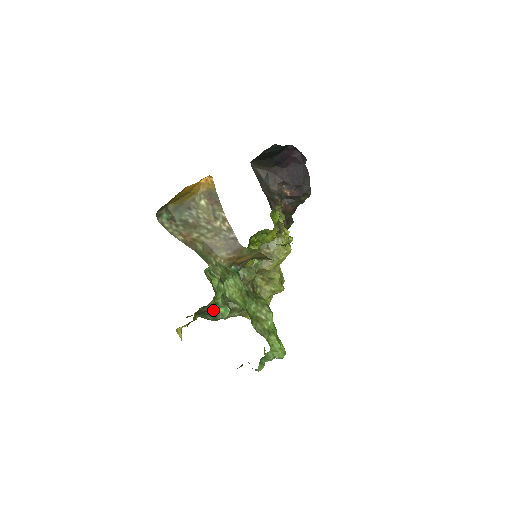
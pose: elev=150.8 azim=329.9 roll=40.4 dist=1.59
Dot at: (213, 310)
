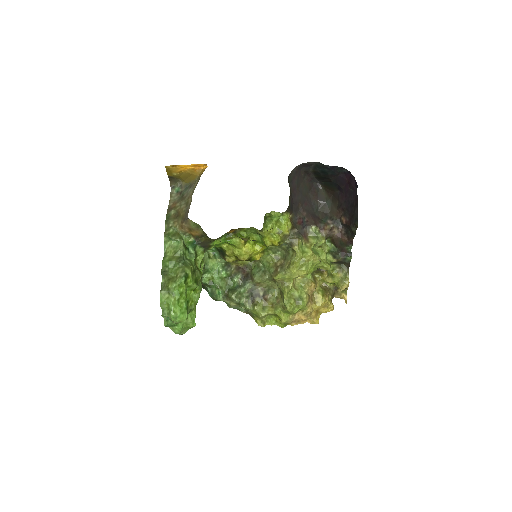
Dot at: (211, 288)
